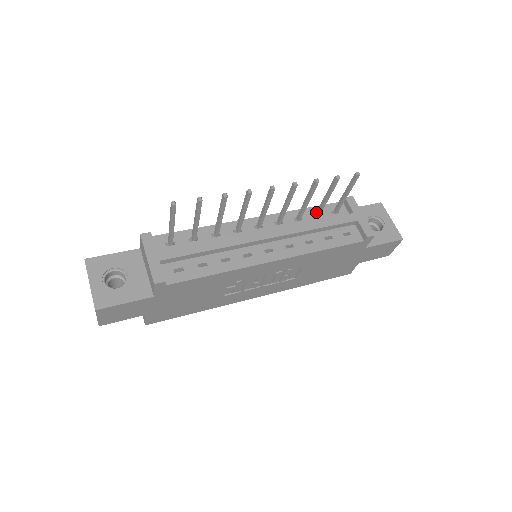
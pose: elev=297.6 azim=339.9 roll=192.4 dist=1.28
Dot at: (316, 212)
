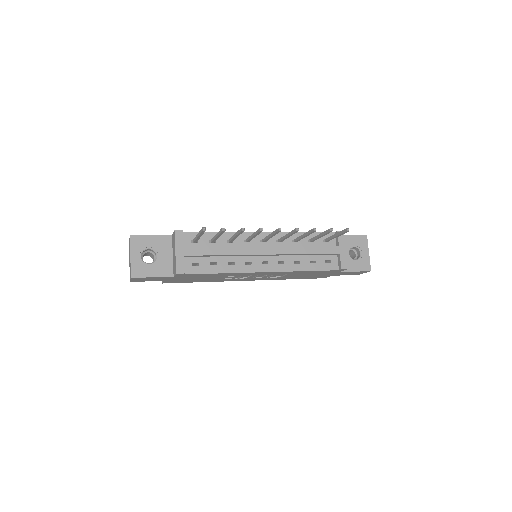
Dot at: (311, 239)
